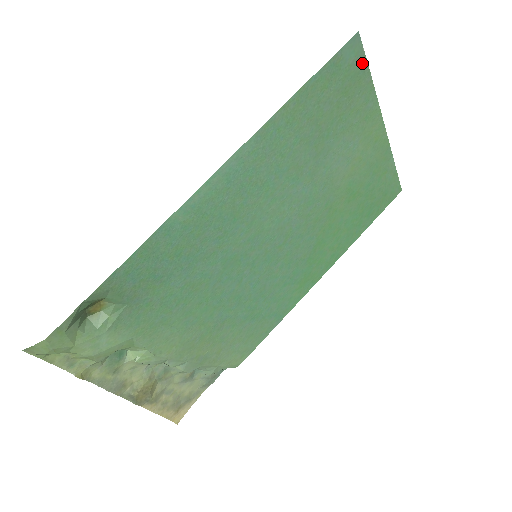
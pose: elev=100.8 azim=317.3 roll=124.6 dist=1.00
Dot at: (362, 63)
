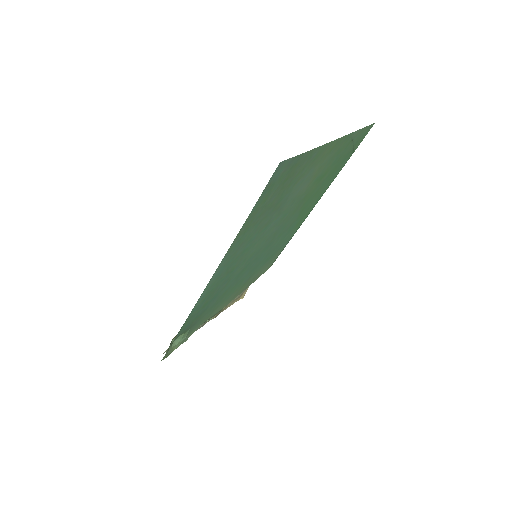
Dot at: (294, 160)
